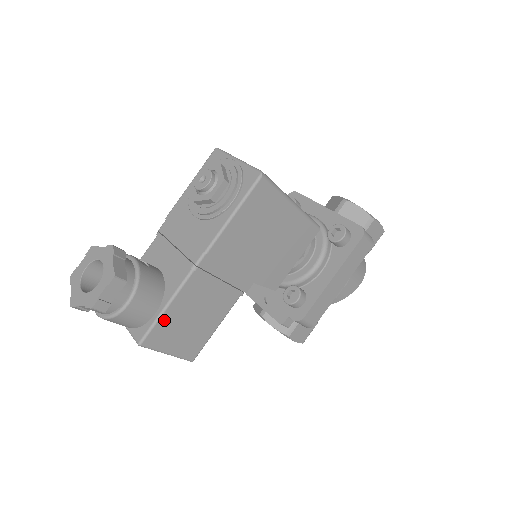
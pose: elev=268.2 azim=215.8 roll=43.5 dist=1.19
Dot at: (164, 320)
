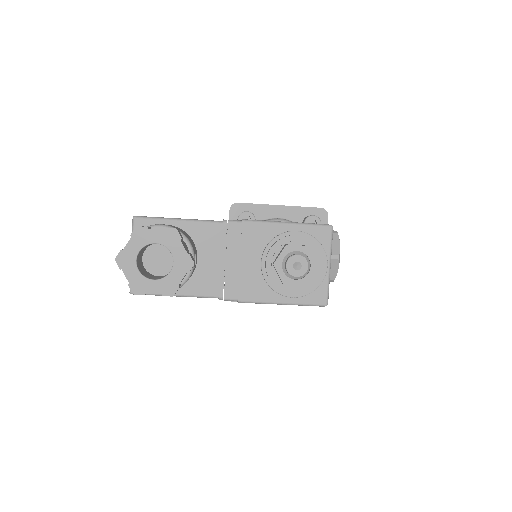
Dot at: occluded
